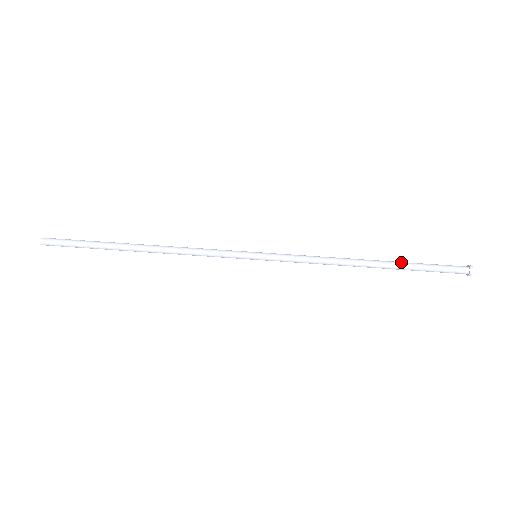
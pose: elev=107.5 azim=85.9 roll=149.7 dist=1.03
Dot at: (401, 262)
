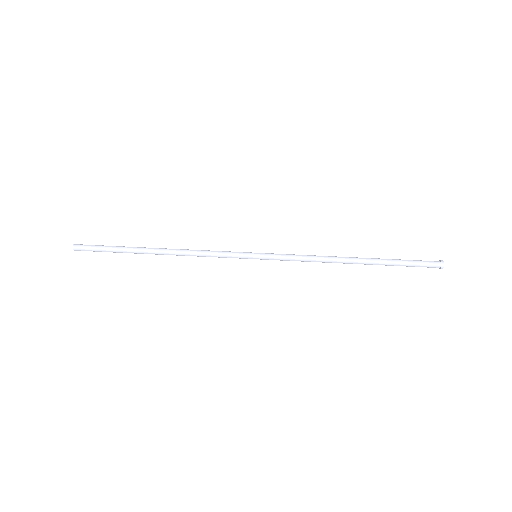
Dot at: (381, 259)
